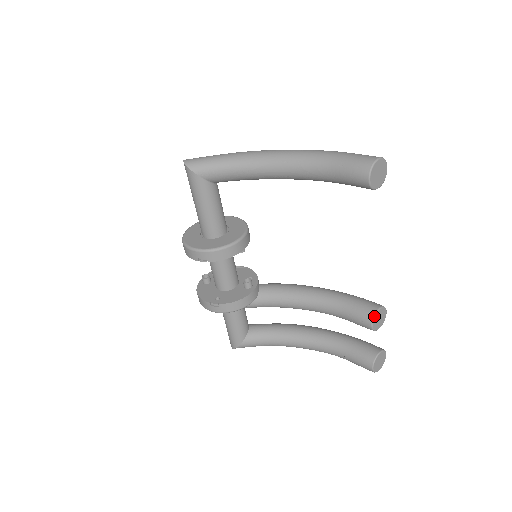
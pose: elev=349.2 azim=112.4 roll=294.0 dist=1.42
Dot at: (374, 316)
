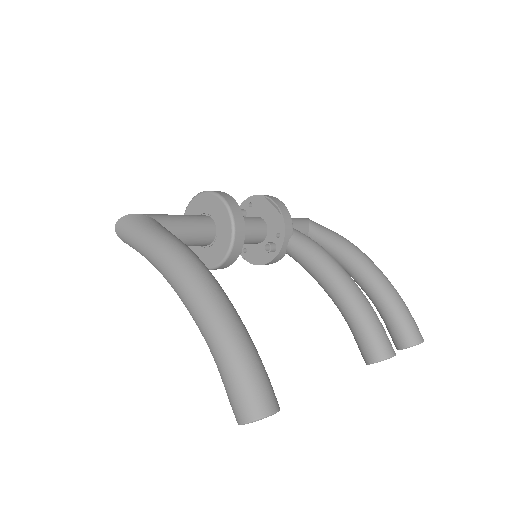
Dot at: (367, 364)
